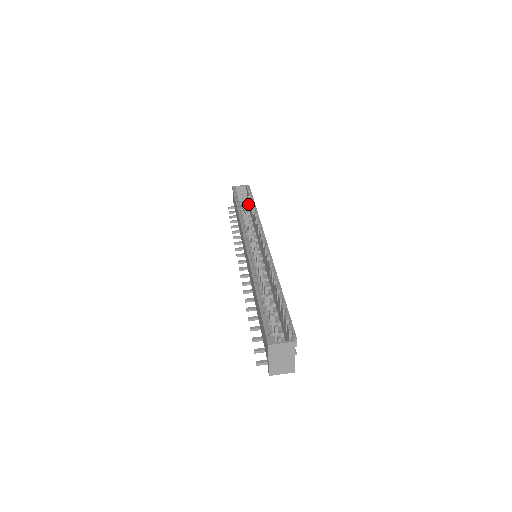
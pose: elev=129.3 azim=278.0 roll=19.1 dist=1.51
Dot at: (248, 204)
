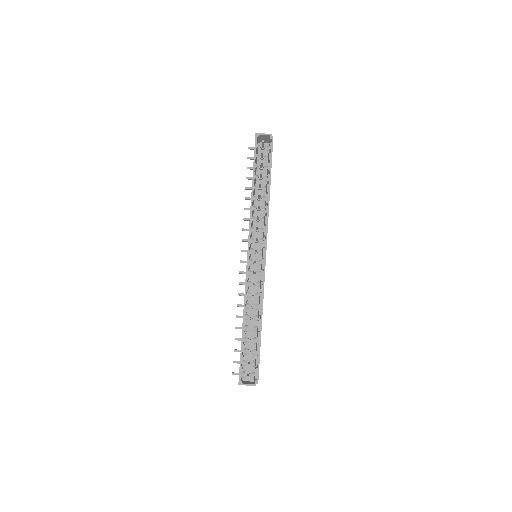
Dot at: (268, 154)
